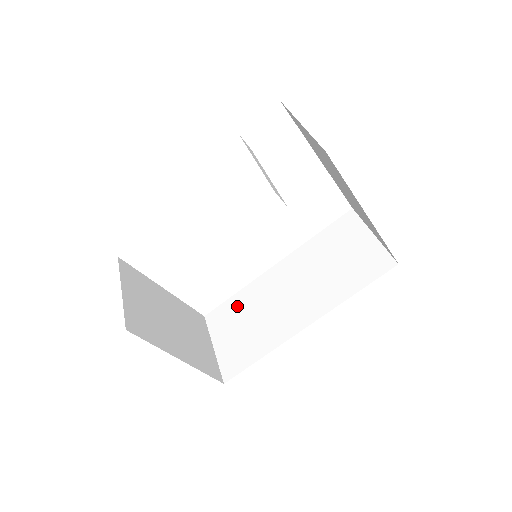
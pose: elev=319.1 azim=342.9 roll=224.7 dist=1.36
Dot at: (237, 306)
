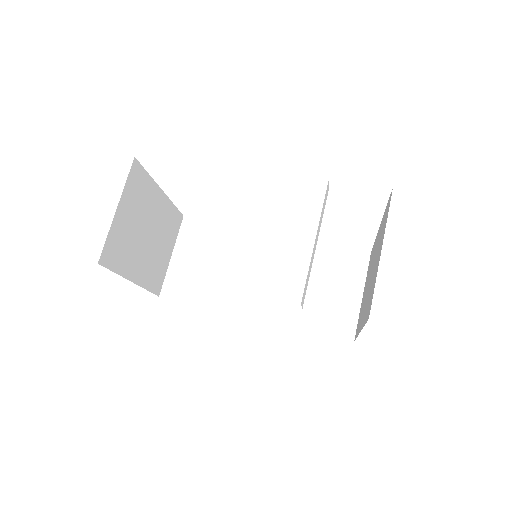
Dot at: (215, 237)
